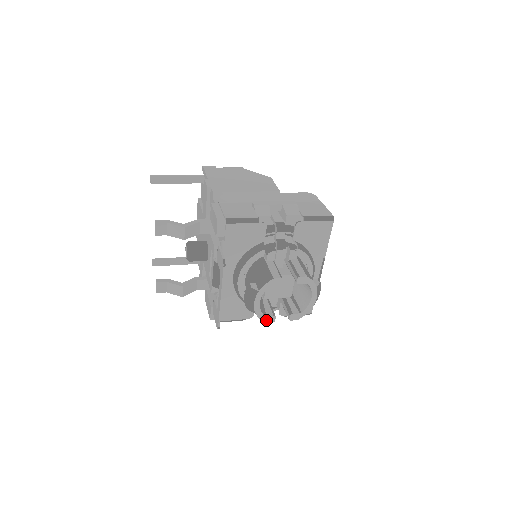
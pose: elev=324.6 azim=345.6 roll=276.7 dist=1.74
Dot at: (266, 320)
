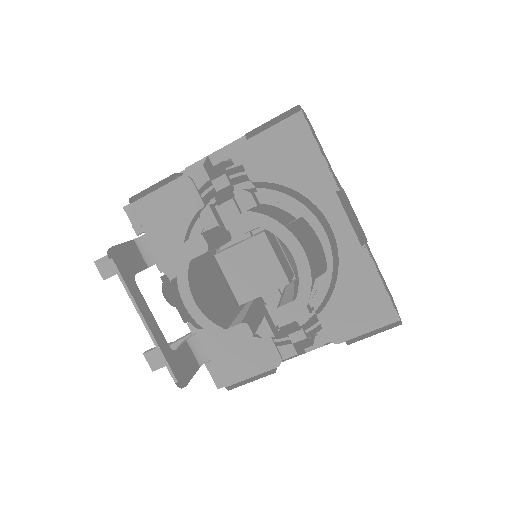
Dot at: (234, 338)
